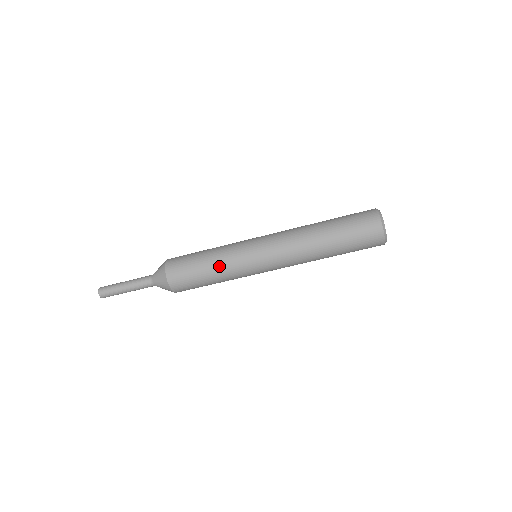
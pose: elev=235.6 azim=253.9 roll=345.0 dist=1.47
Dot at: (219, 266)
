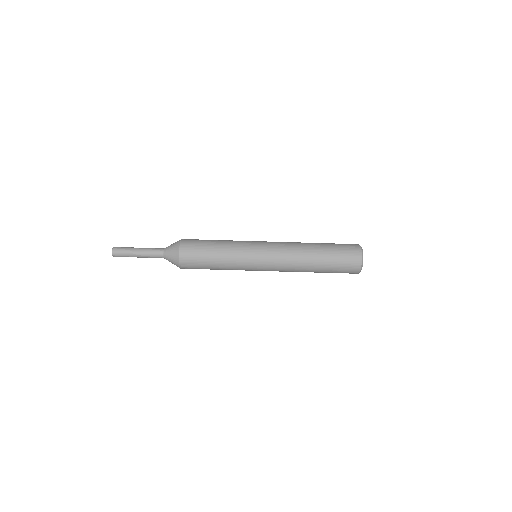
Dot at: (227, 243)
